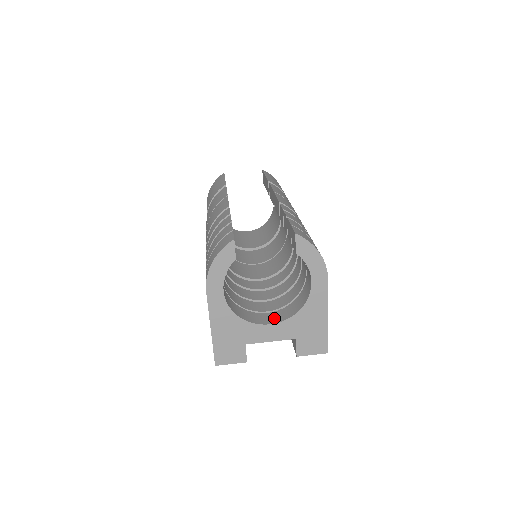
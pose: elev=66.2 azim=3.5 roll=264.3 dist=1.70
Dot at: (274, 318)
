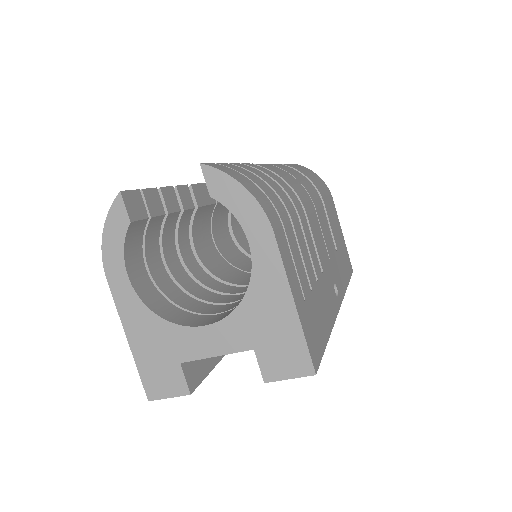
Dot at: (219, 317)
